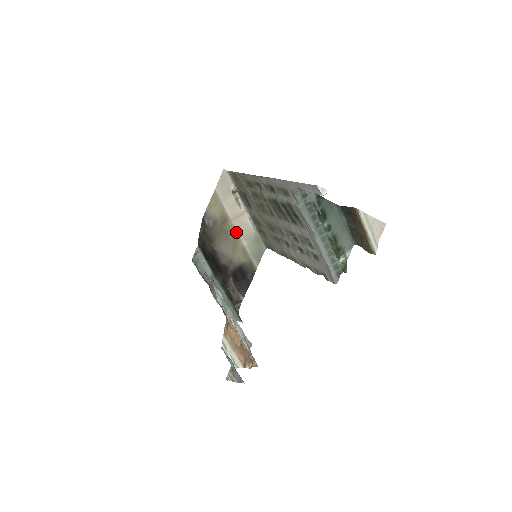
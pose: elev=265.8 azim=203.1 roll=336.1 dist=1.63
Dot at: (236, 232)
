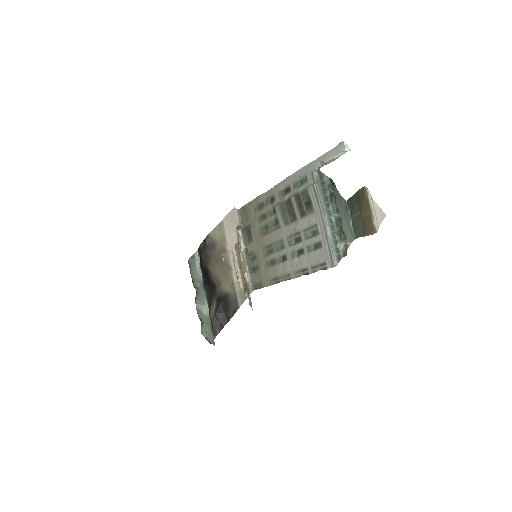
Dot at: (230, 264)
